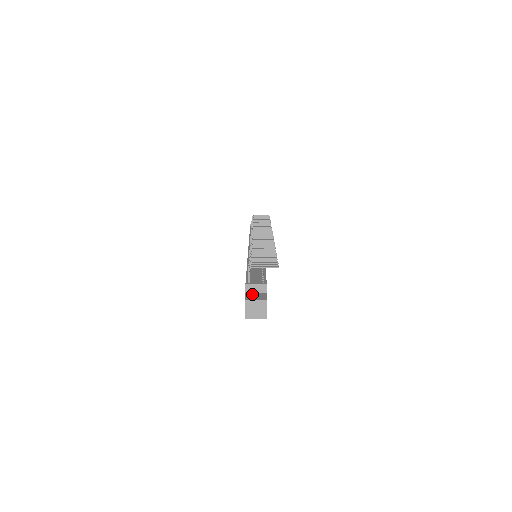
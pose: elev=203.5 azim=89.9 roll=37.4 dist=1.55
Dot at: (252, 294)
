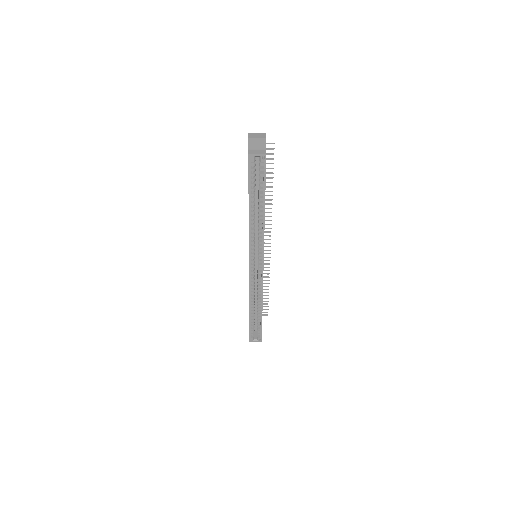
Dot at: occluded
